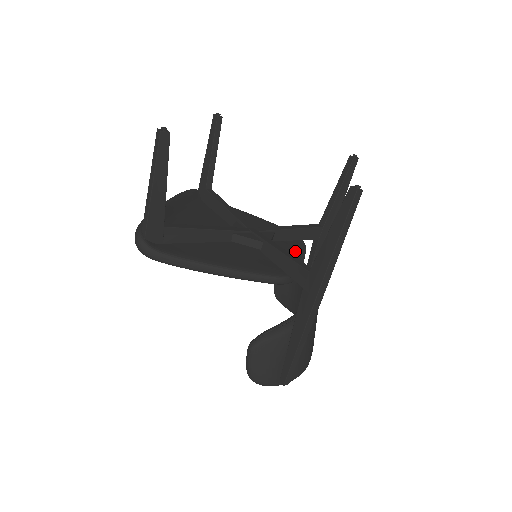
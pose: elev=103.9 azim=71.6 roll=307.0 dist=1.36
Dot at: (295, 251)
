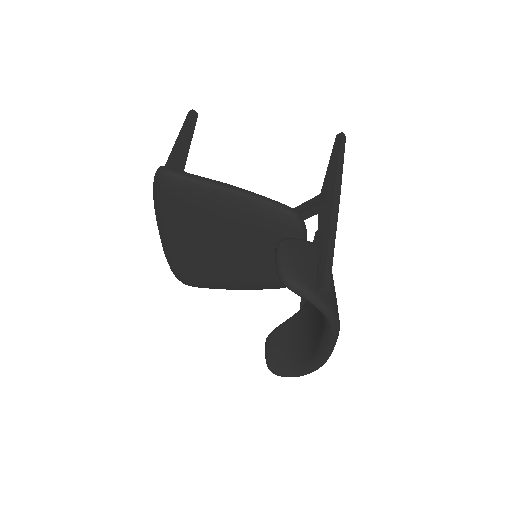
Dot at: occluded
